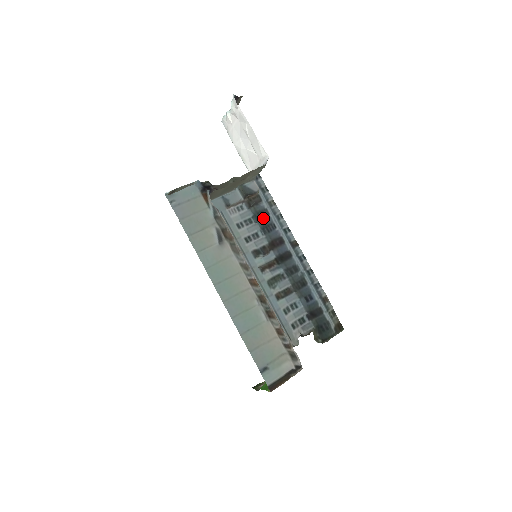
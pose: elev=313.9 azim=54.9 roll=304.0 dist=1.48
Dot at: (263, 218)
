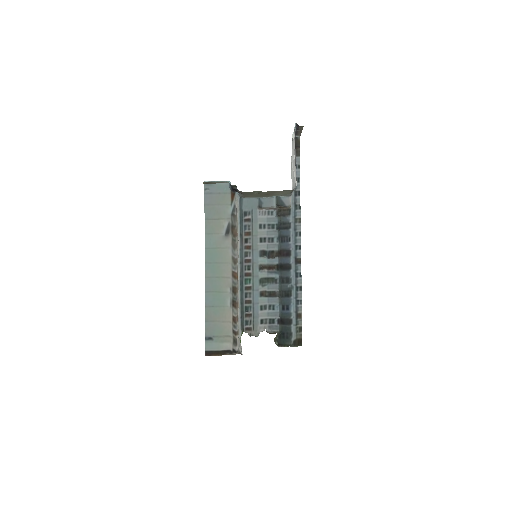
Dot at: (283, 229)
